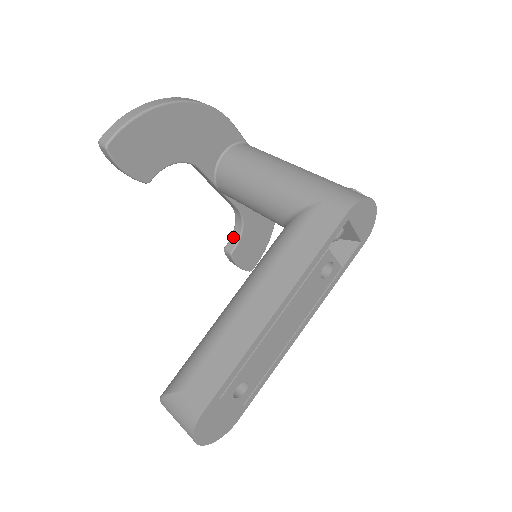
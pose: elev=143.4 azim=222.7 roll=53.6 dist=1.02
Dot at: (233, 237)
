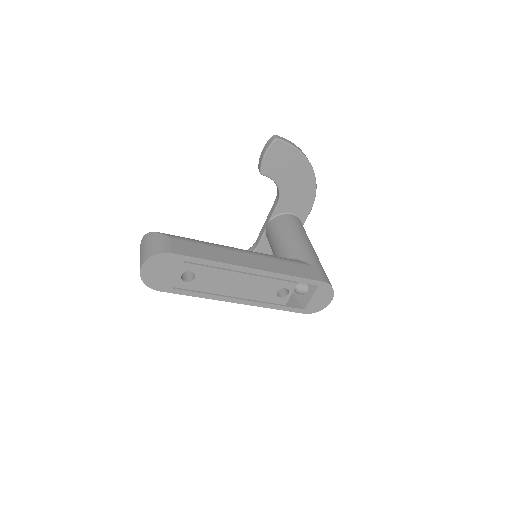
Dot at: occluded
